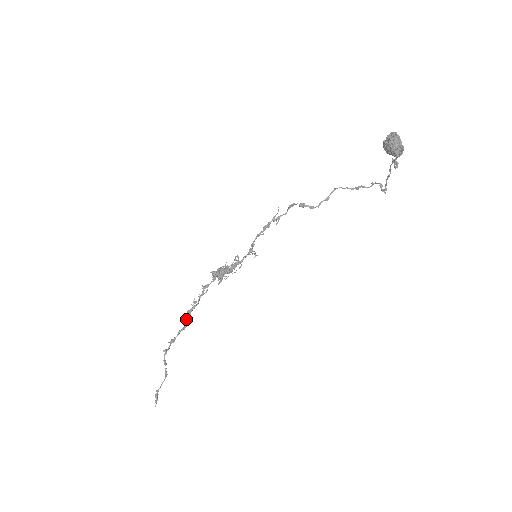
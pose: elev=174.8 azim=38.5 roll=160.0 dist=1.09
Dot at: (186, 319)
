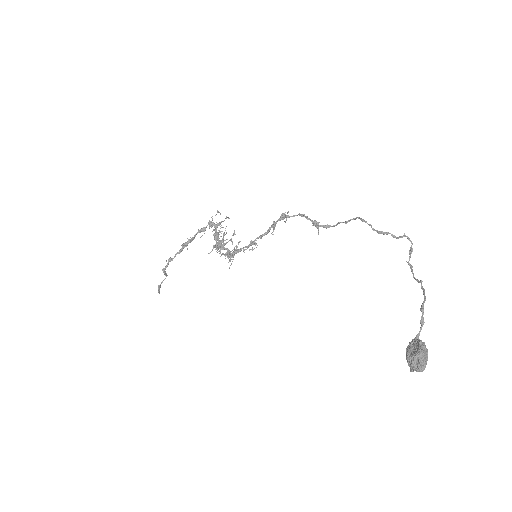
Dot at: (182, 247)
